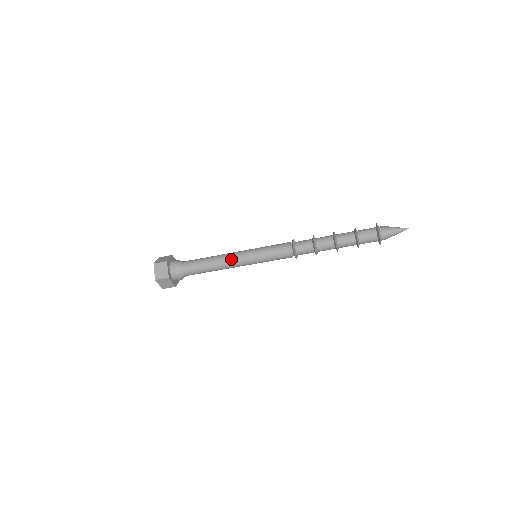
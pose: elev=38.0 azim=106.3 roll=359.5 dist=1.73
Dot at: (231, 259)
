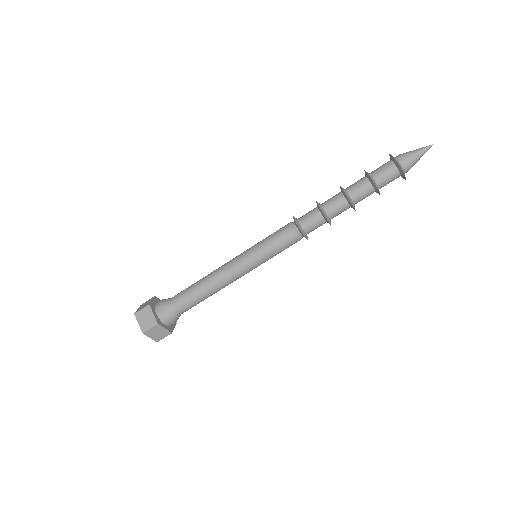
Dot at: (226, 271)
